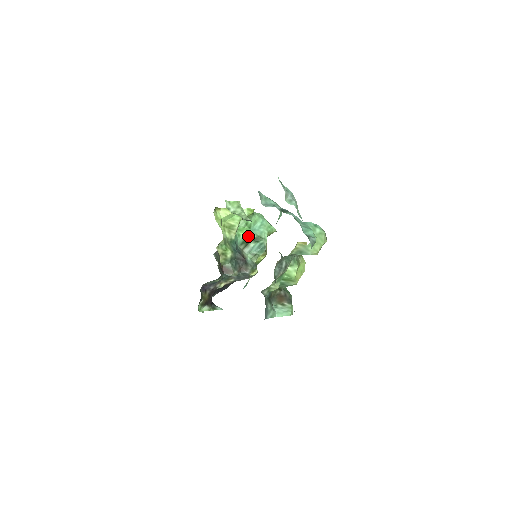
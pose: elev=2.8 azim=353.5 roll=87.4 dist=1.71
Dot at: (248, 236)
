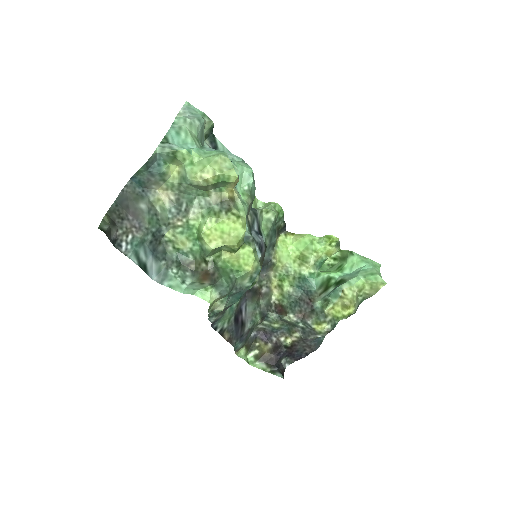
Dot at: (330, 277)
